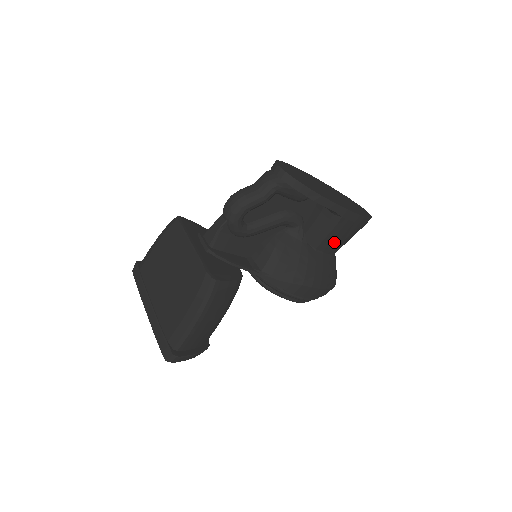
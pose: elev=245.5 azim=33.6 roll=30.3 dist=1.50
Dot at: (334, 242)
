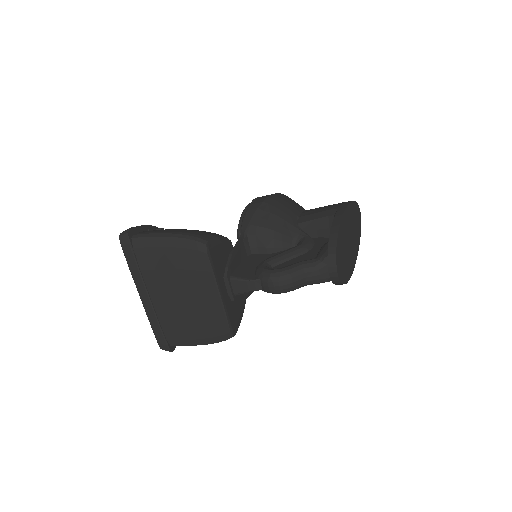
Dot at: occluded
